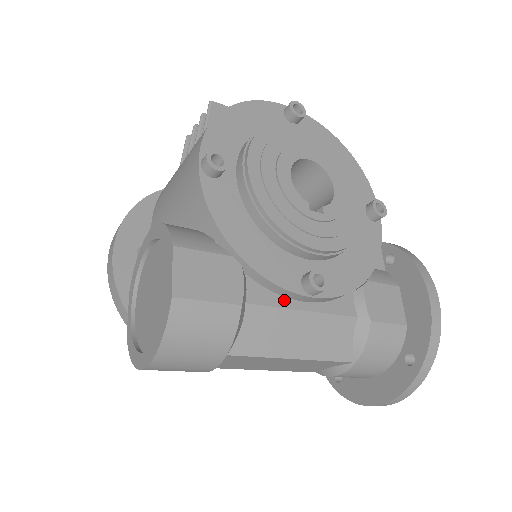
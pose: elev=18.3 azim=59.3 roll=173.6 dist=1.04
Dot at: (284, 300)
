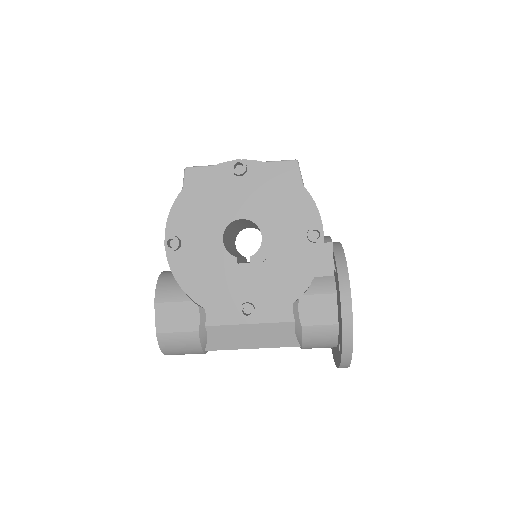
Dot at: (233, 319)
